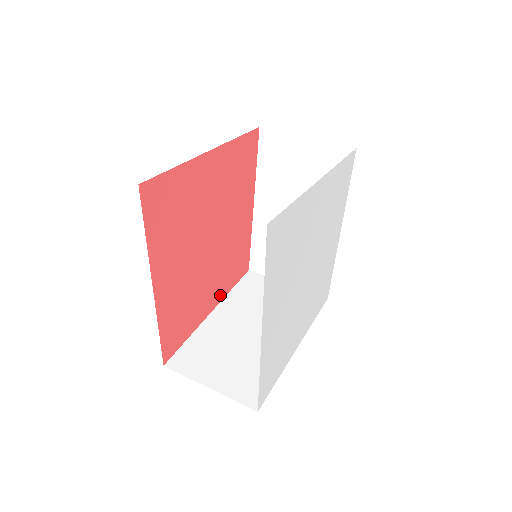
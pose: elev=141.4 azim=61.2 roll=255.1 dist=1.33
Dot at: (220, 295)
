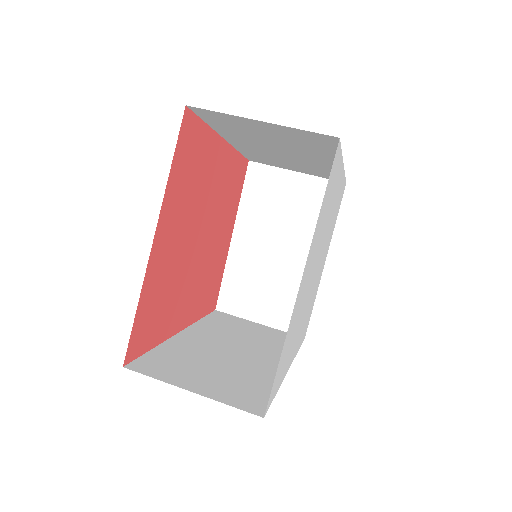
Dot at: (232, 220)
